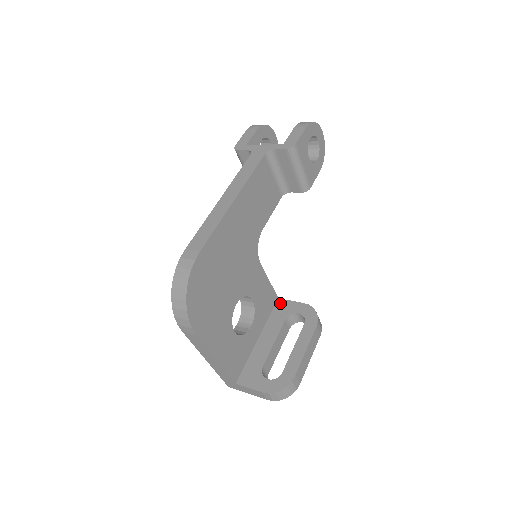
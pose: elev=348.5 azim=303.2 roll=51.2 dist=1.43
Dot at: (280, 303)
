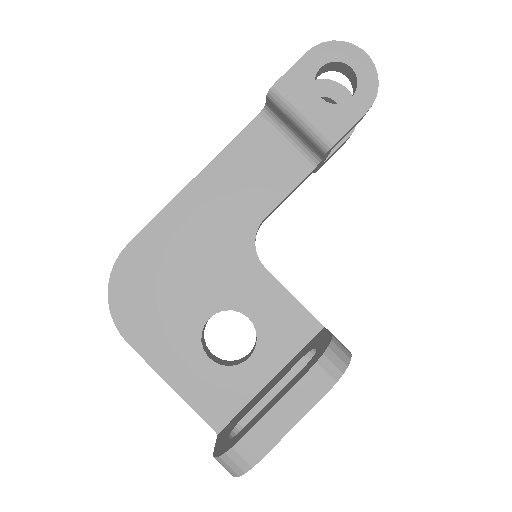
Dot at: (319, 333)
